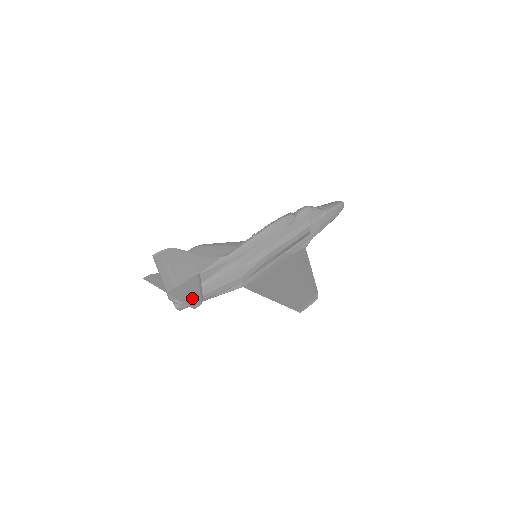
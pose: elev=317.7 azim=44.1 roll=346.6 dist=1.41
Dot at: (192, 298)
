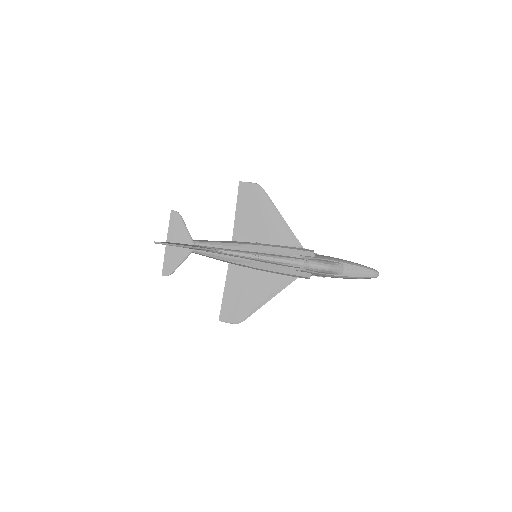
Dot at: (169, 266)
